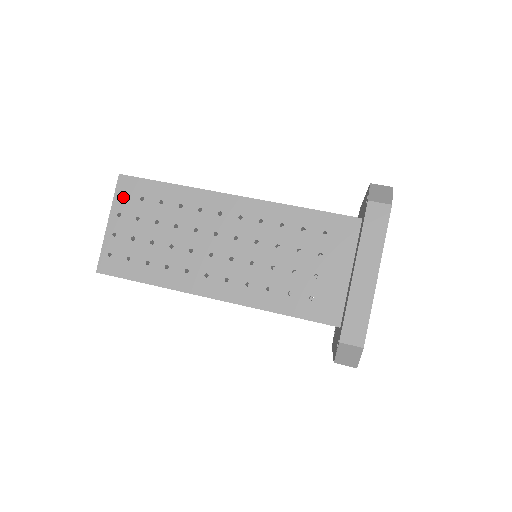
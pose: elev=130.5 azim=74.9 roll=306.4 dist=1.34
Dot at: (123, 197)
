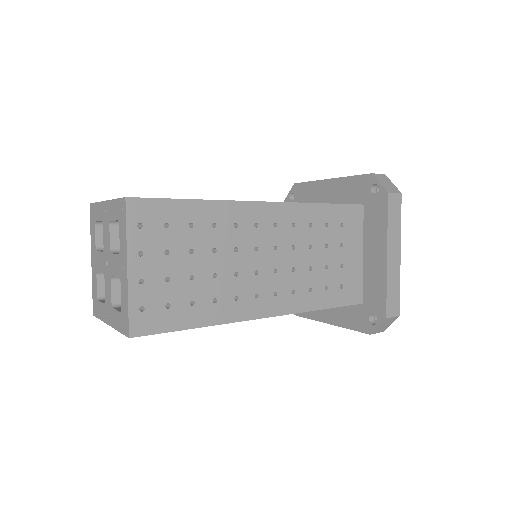
Dot at: occluded
